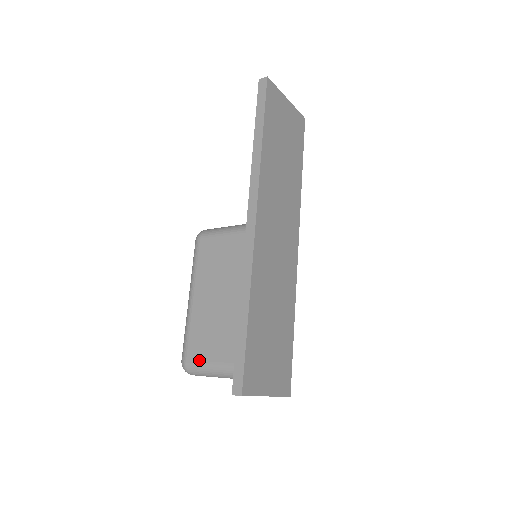
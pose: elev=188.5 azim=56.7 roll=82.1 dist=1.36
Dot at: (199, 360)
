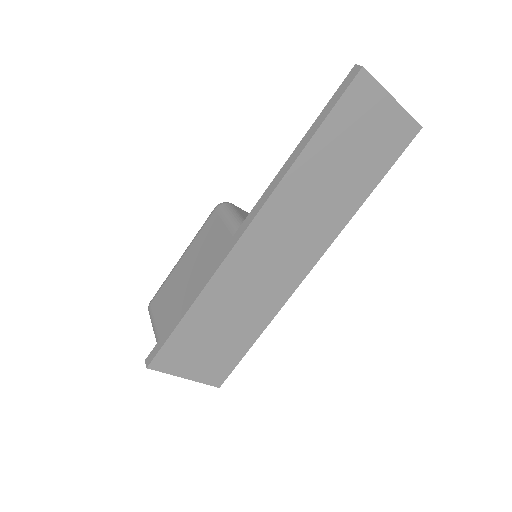
Dot at: (153, 313)
